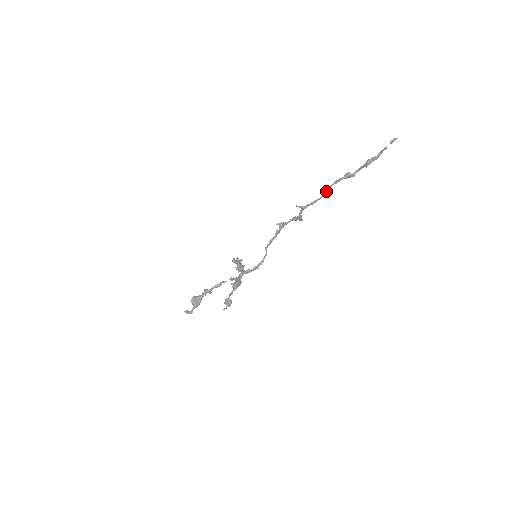
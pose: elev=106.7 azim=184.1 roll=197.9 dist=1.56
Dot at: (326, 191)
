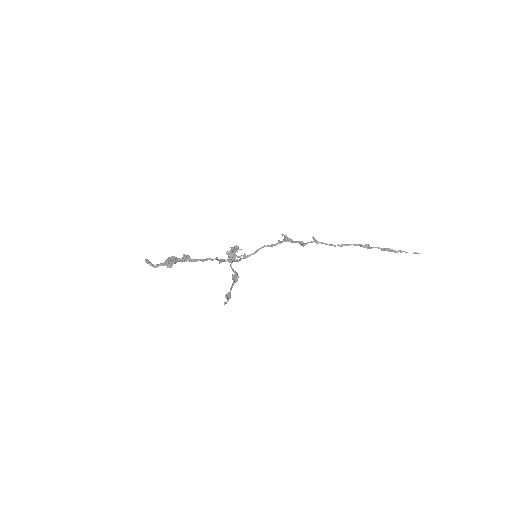
Dot at: (344, 245)
